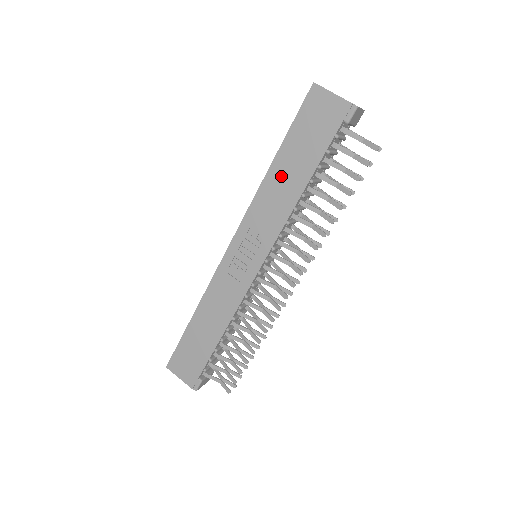
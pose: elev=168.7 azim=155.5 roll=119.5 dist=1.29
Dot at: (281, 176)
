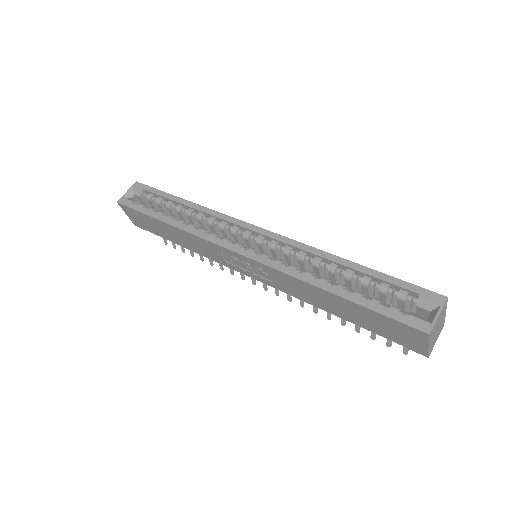
Dot at: (326, 299)
